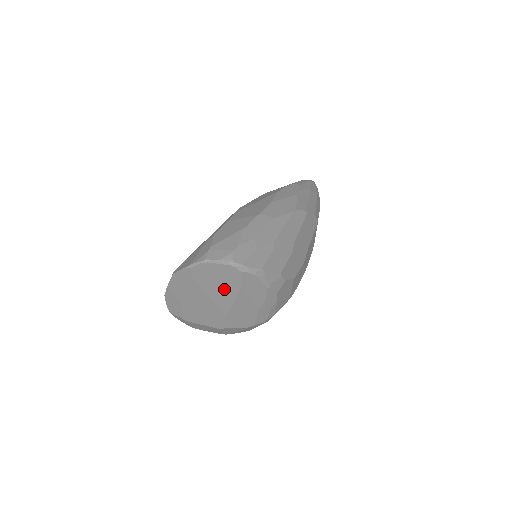
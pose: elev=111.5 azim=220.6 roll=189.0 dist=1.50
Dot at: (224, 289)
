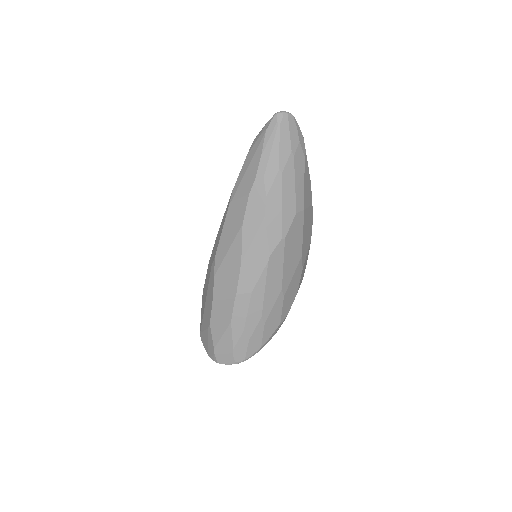
Dot at: occluded
